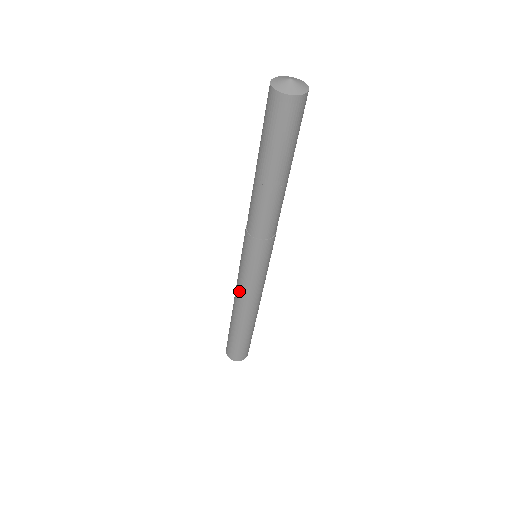
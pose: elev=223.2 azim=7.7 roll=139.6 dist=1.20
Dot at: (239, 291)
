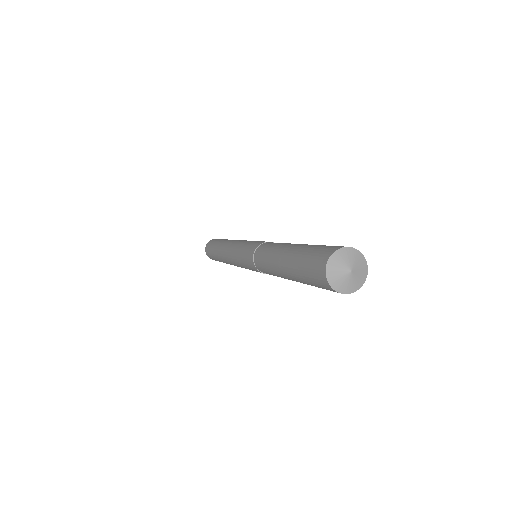
Dot at: (230, 252)
